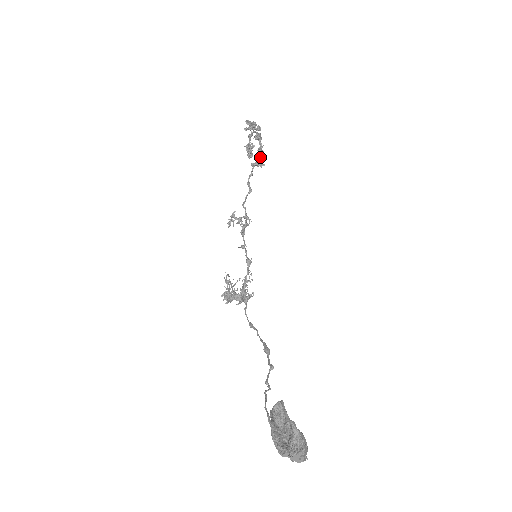
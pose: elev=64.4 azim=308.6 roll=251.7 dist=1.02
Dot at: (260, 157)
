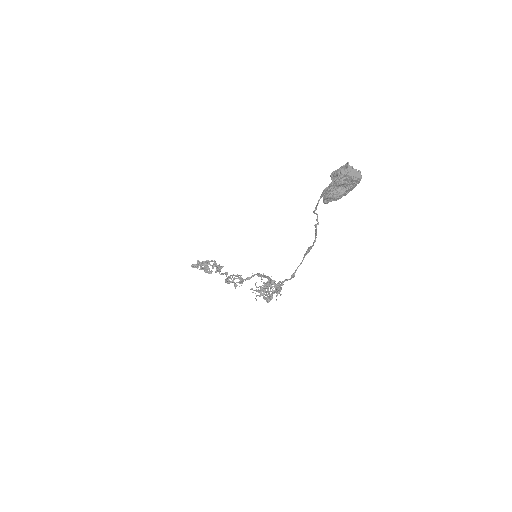
Dot at: occluded
